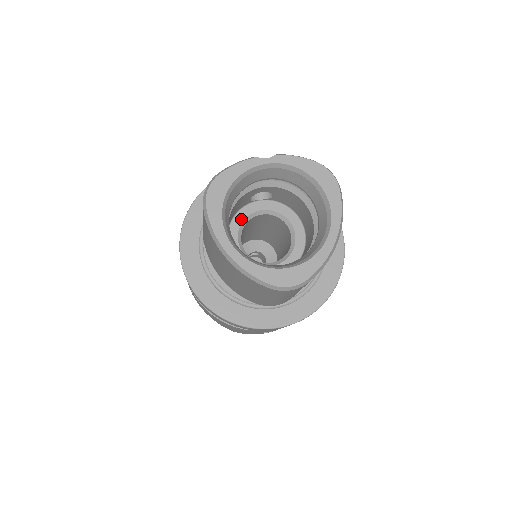
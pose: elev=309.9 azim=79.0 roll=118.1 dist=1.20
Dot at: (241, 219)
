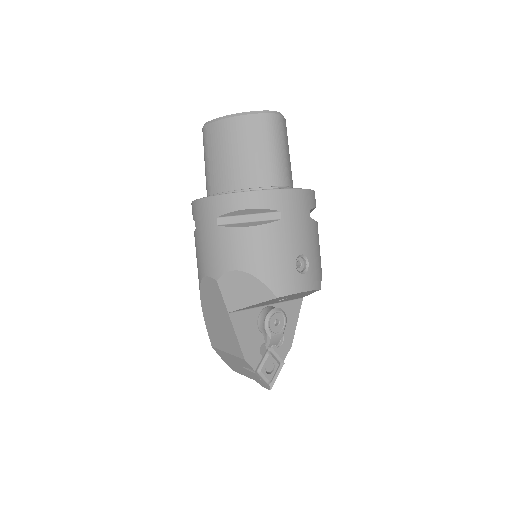
Dot at: occluded
